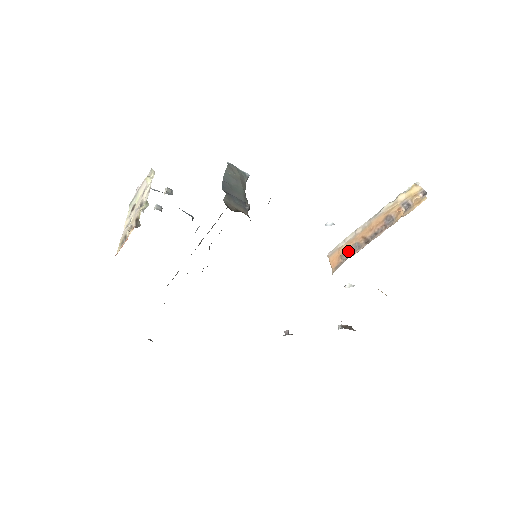
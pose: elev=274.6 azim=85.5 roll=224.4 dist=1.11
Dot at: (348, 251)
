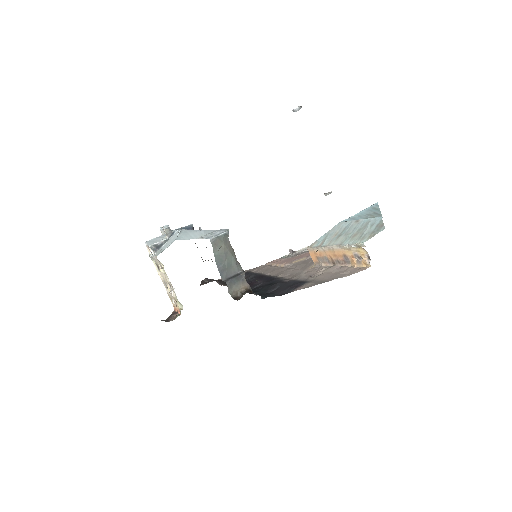
Dot at: (321, 259)
